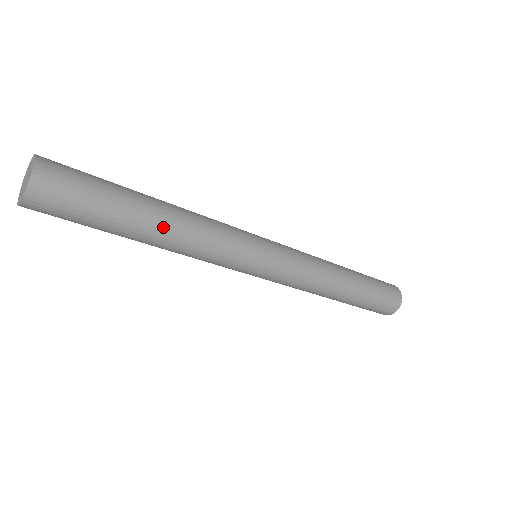
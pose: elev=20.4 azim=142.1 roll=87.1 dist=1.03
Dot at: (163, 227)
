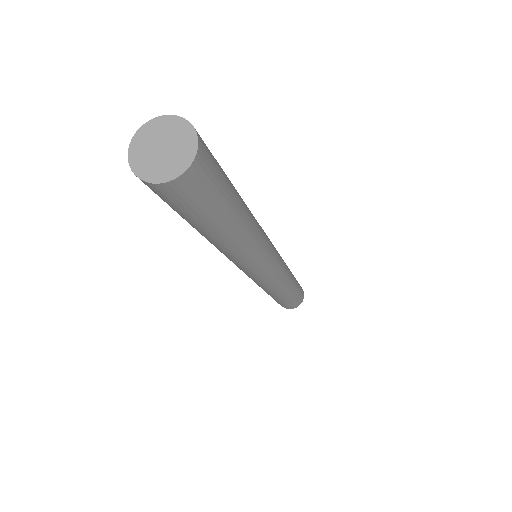
Dot at: (246, 224)
